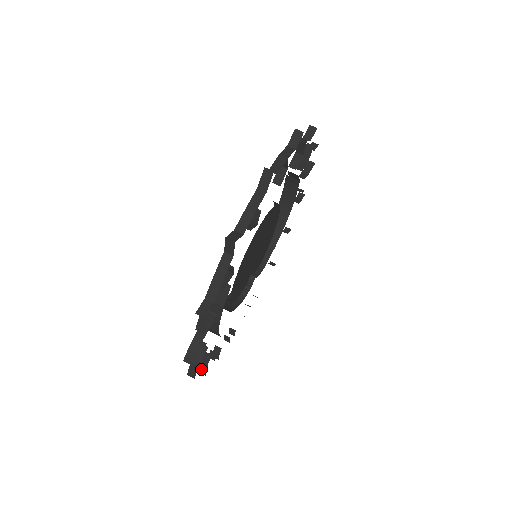
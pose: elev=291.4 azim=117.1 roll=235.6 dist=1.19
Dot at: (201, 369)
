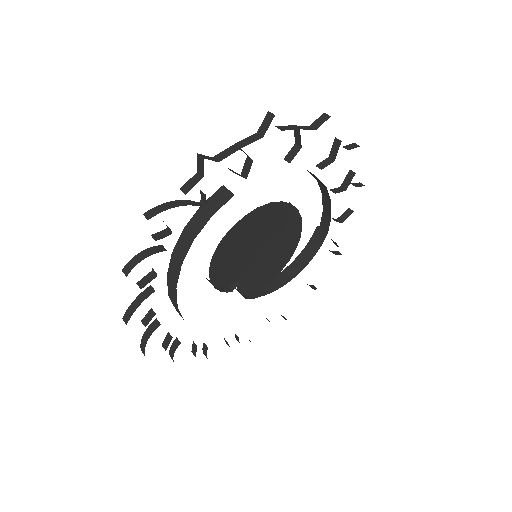
Dot at: (129, 310)
